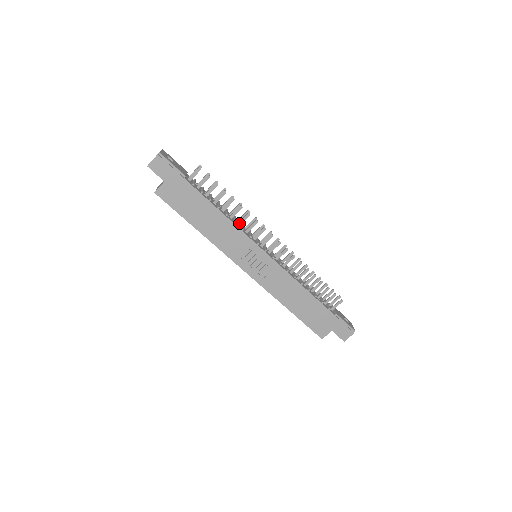
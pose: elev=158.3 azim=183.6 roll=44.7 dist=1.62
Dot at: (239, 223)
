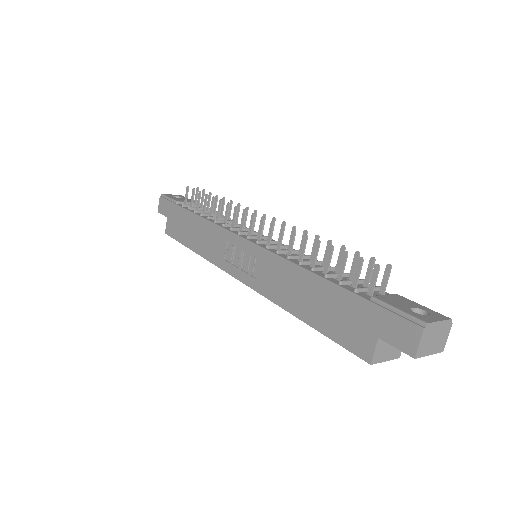
Dot at: (224, 221)
